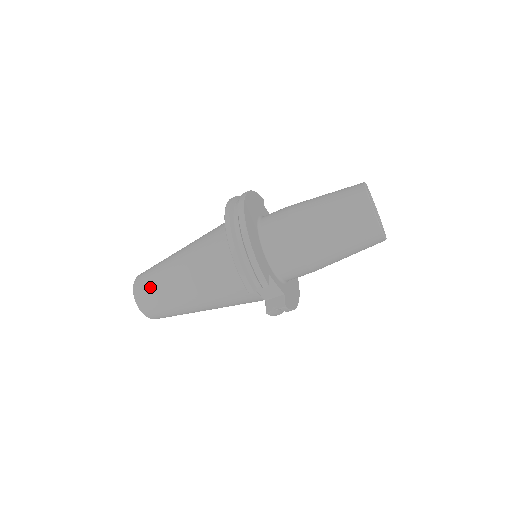
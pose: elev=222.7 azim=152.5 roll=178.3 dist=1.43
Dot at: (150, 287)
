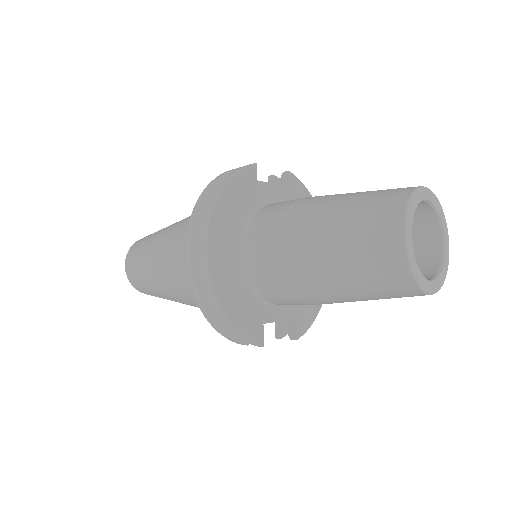
Dot at: (140, 282)
